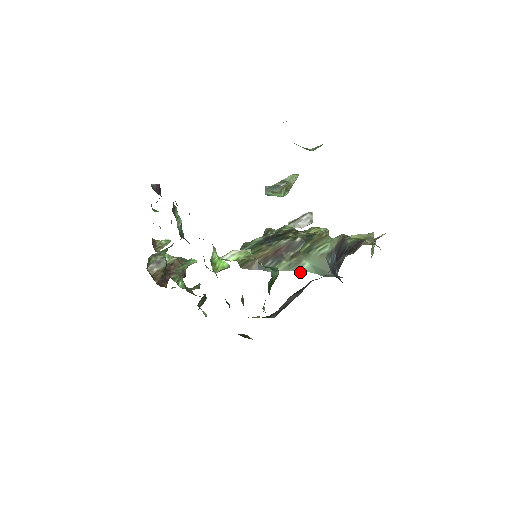
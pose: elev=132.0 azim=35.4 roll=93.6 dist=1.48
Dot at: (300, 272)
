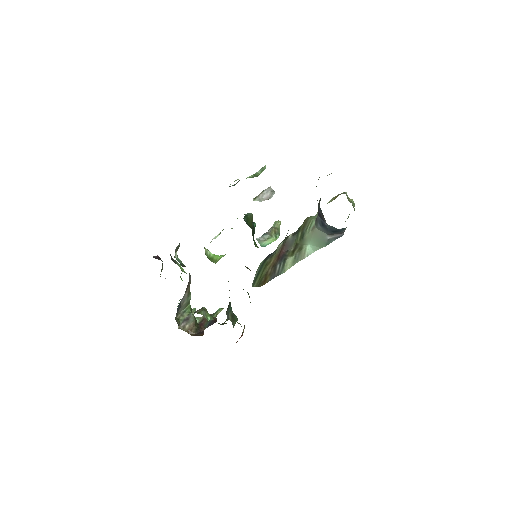
Dot at: occluded
